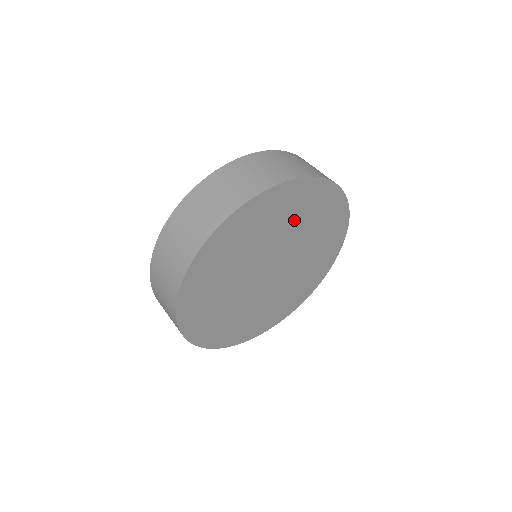
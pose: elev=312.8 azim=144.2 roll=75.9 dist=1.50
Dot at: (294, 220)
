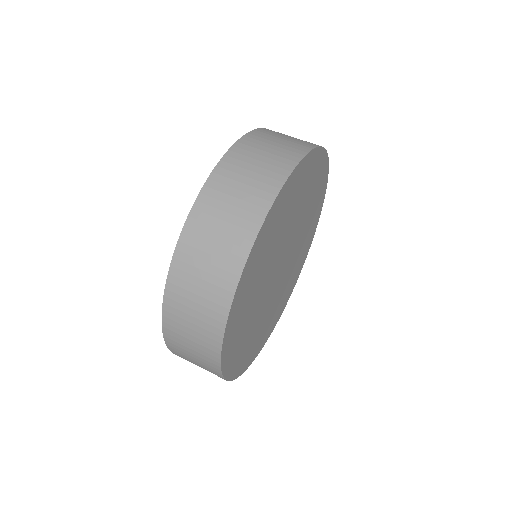
Dot at: (284, 222)
